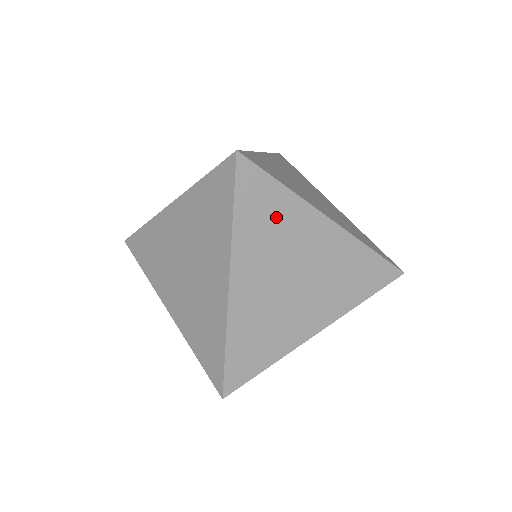
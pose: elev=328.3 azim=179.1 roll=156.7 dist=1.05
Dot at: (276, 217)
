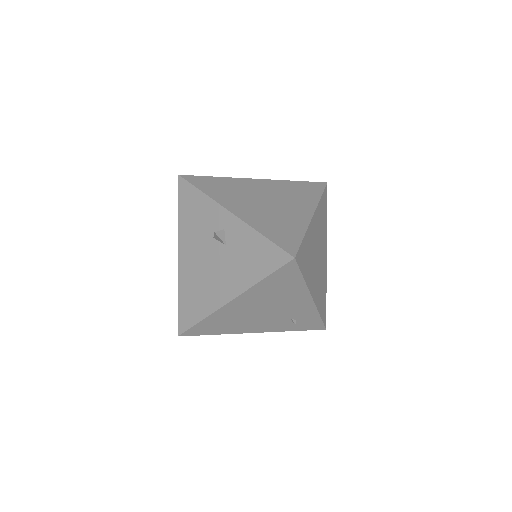
Dot at: (324, 222)
